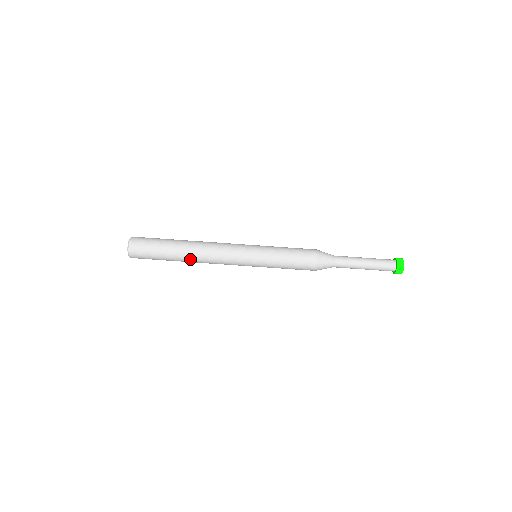
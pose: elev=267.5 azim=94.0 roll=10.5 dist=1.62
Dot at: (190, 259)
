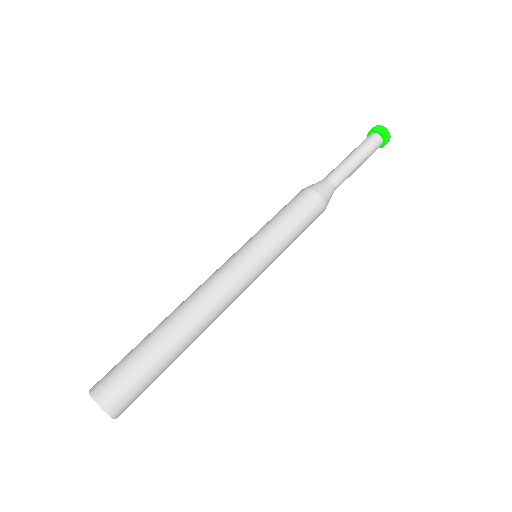
Dot at: (179, 318)
